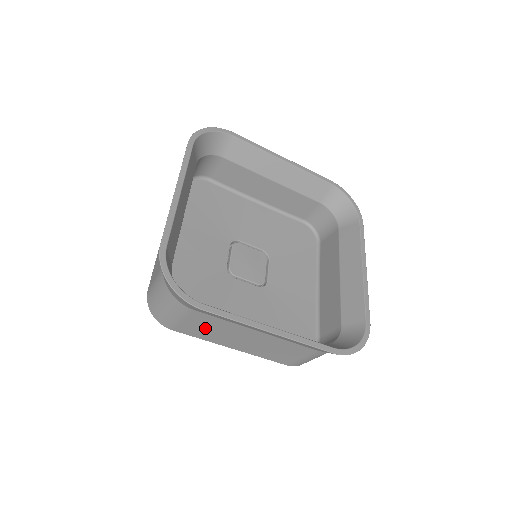
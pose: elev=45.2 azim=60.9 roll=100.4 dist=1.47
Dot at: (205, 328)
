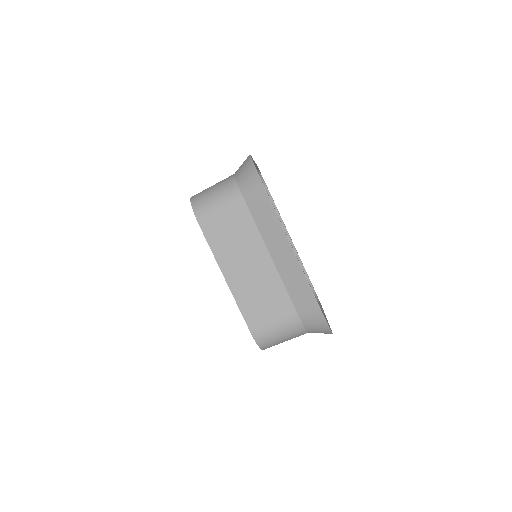
Dot at: occluded
